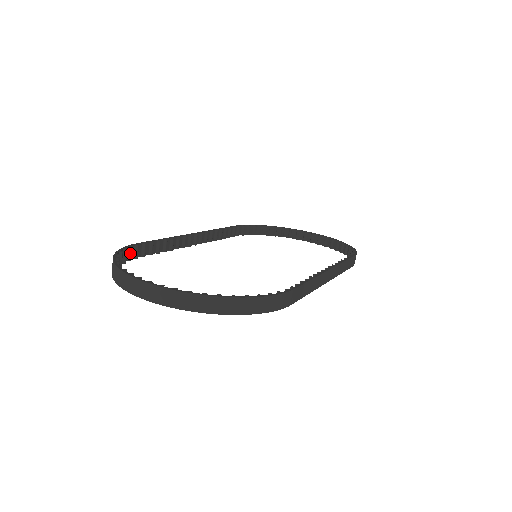
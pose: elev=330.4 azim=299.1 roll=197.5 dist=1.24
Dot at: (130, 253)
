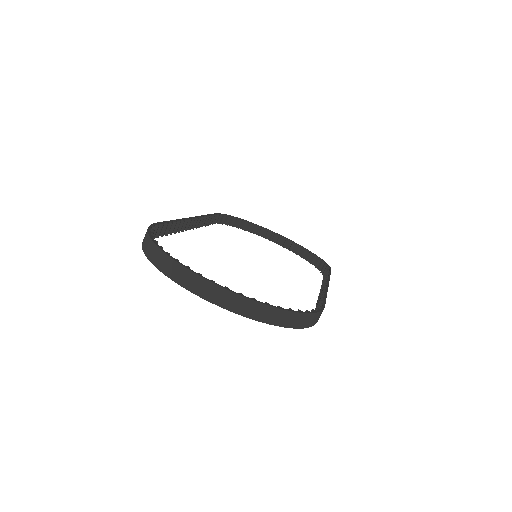
Dot at: occluded
